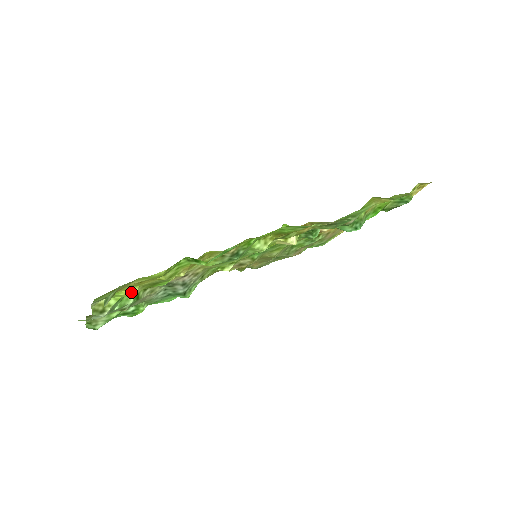
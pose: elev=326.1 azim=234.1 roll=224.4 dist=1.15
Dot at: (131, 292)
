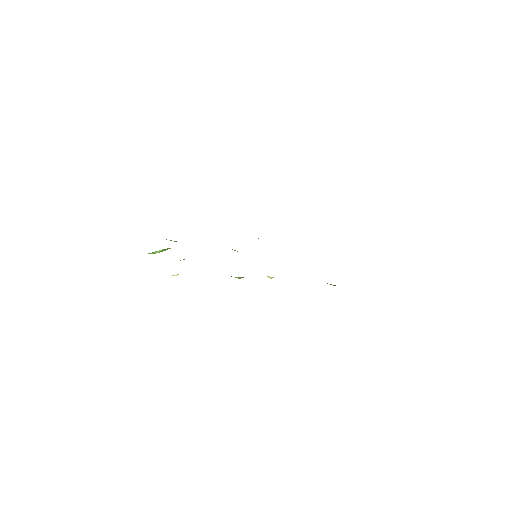
Dot at: occluded
